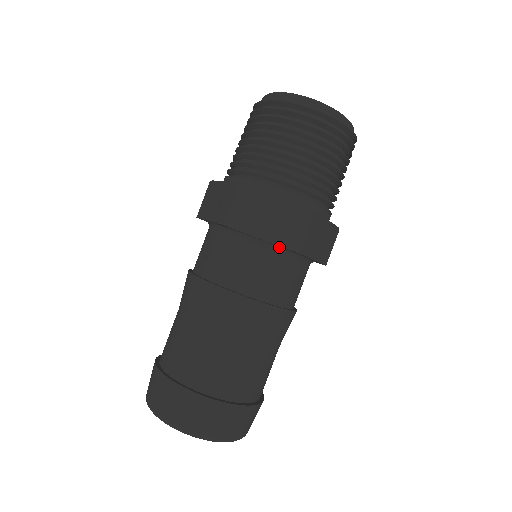
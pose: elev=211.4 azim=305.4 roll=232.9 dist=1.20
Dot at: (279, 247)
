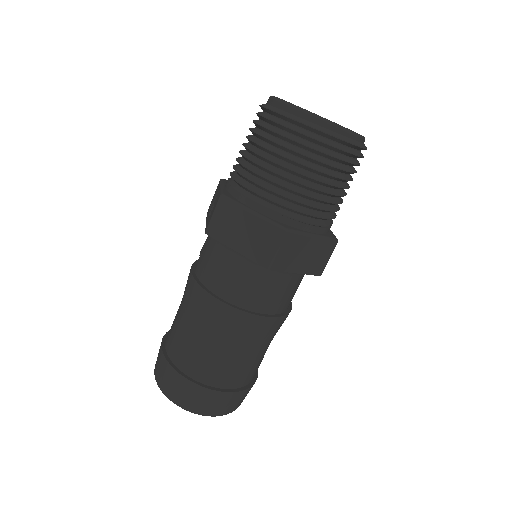
Dot at: (254, 260)
